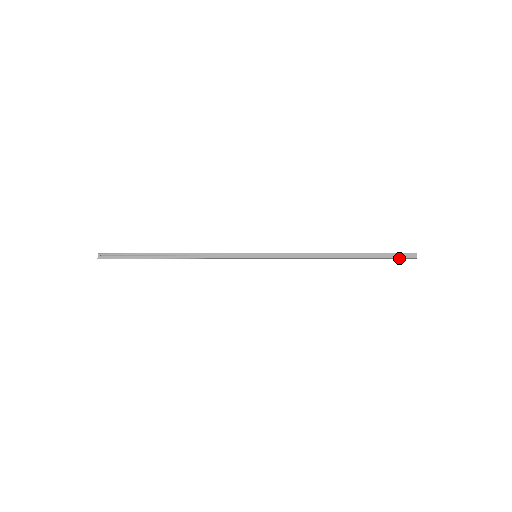
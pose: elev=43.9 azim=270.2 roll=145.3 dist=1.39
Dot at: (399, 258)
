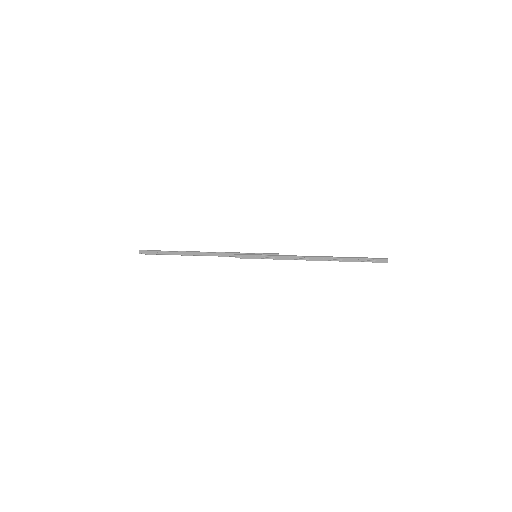
Dot at: (372, 262)
